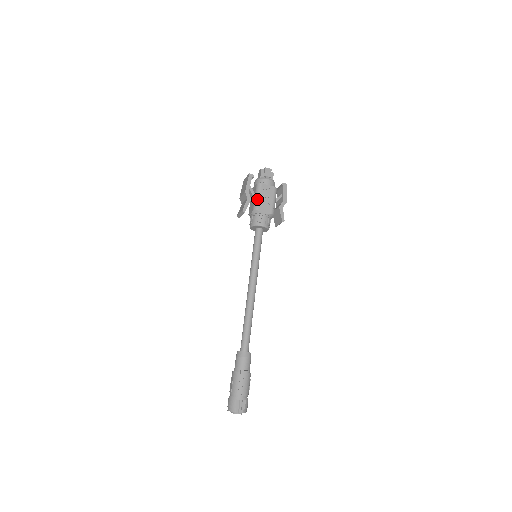
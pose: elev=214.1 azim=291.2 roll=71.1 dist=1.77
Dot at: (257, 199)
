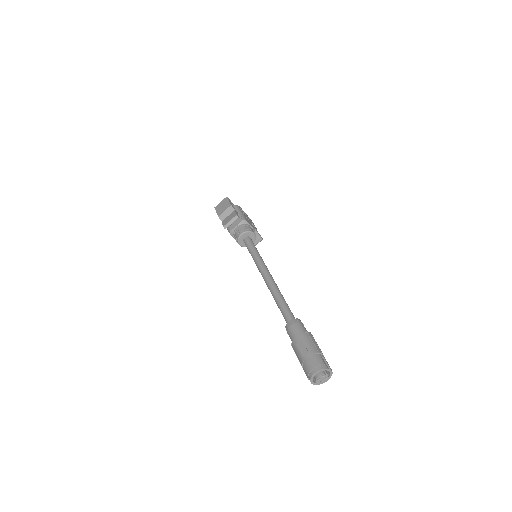
Dot at: (241, 214)
